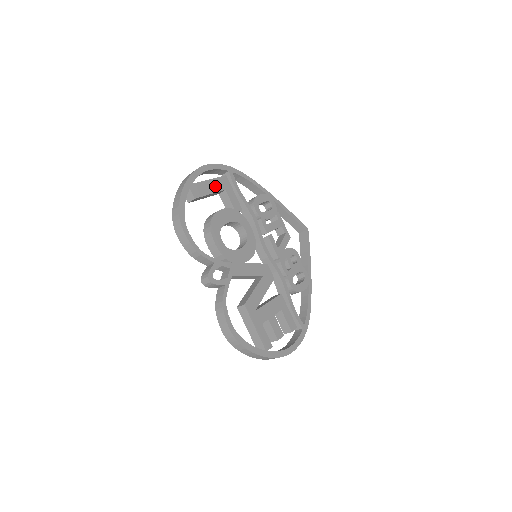
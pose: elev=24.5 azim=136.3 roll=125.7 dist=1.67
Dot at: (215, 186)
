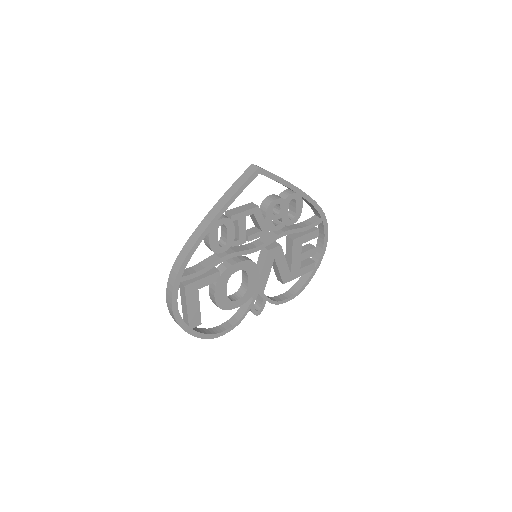
Dot at: (193, 302)
